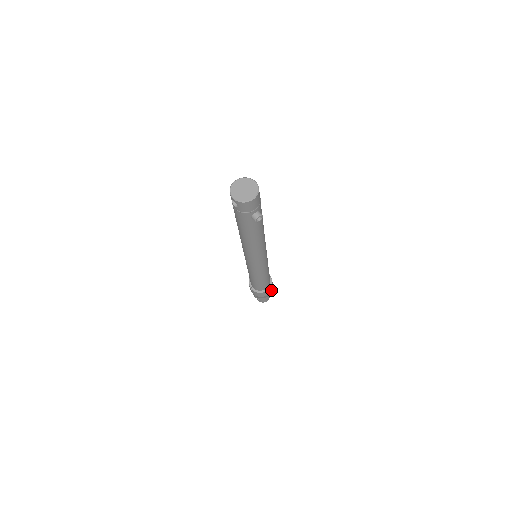
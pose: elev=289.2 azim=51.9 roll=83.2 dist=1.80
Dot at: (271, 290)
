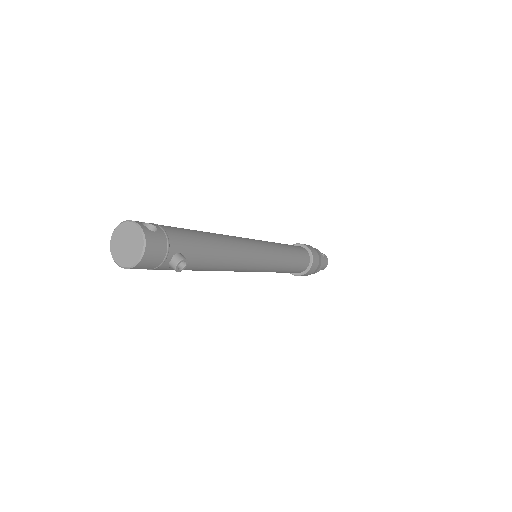
Dot at: (317, 263)
